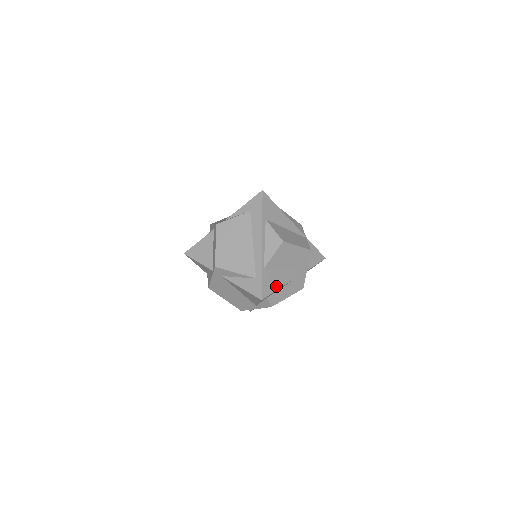
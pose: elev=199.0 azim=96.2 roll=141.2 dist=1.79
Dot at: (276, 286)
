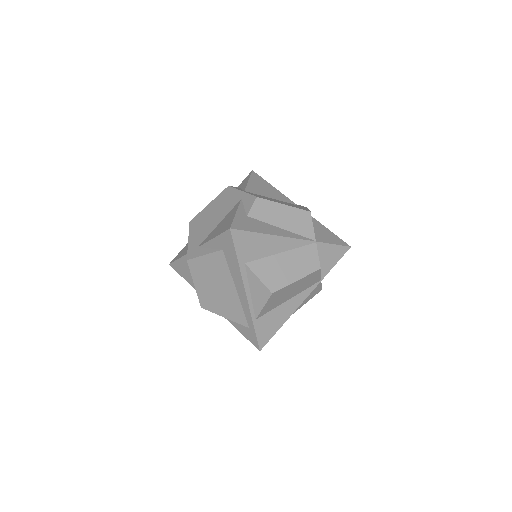
Dot at: (277, 326)
